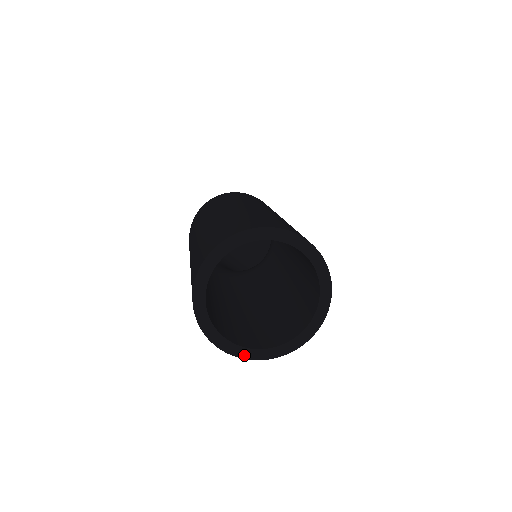
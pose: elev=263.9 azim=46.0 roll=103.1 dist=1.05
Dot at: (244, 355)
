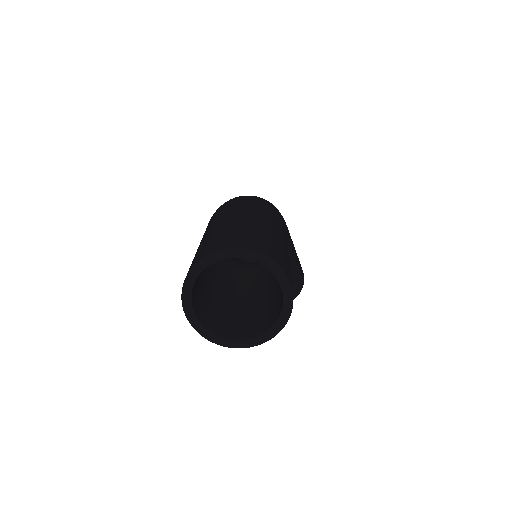
Dot at: (202, 332)
